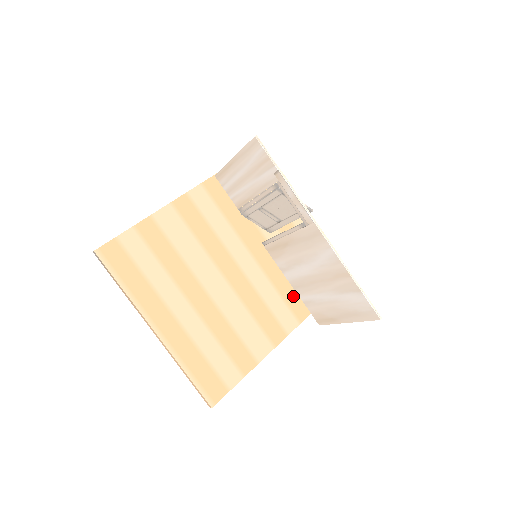
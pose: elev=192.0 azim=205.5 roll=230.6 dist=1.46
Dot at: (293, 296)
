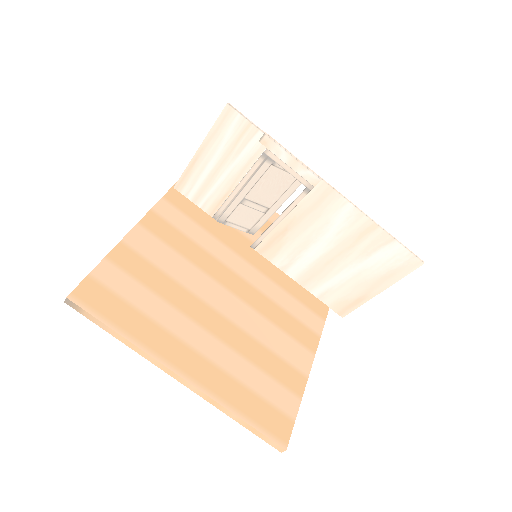
Dot at: (305, 294)
